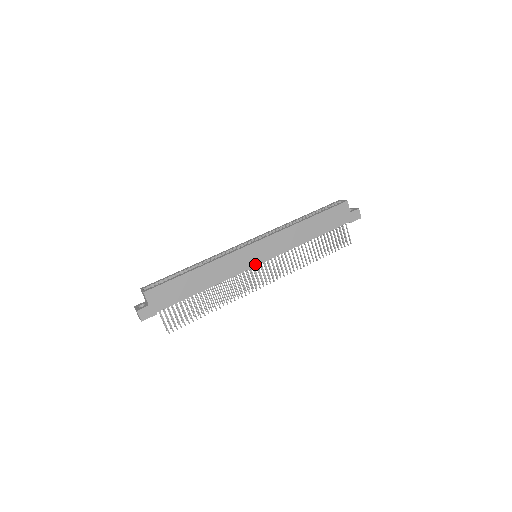
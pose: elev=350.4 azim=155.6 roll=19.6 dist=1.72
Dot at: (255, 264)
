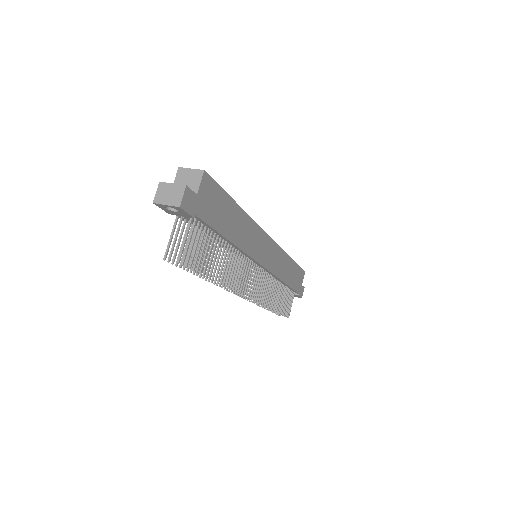
Dot at: (261, 262)
